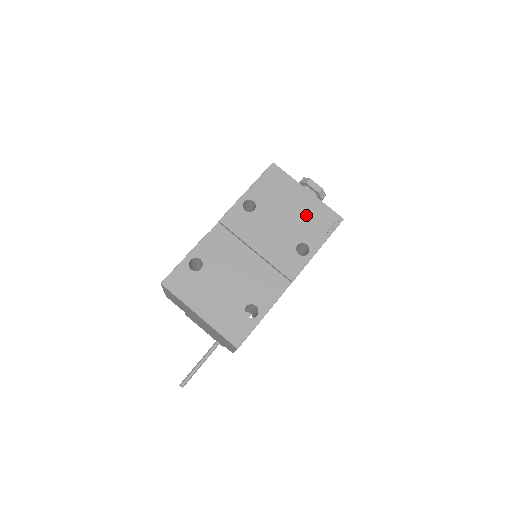
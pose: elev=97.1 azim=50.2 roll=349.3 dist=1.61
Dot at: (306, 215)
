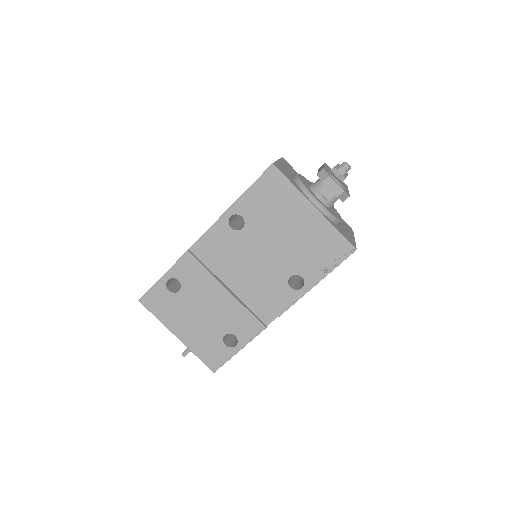
Dot at: (307, 240)
